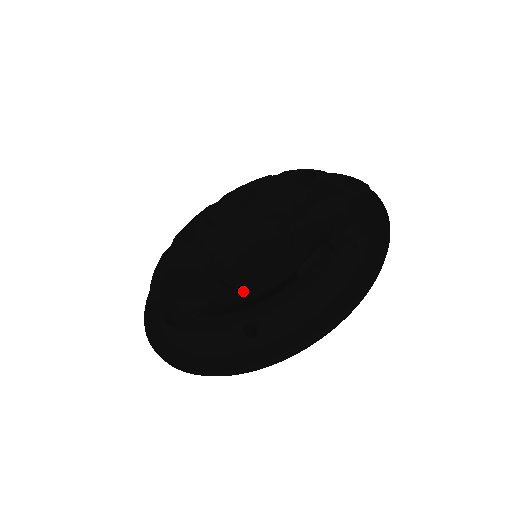
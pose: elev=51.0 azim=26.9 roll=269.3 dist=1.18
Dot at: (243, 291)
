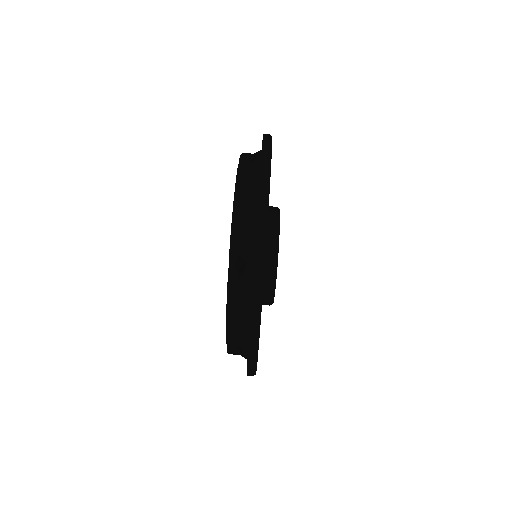
Dot at: occluded
